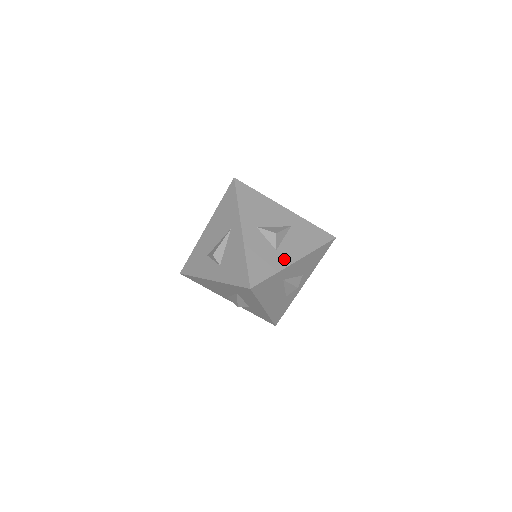
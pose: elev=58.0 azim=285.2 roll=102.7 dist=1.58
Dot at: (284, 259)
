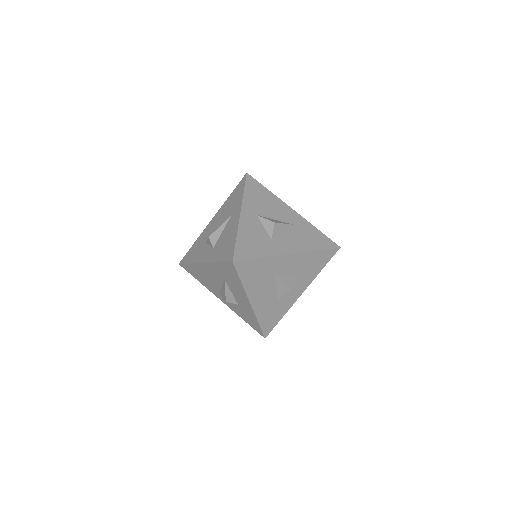
Dot at: (277, 248)
